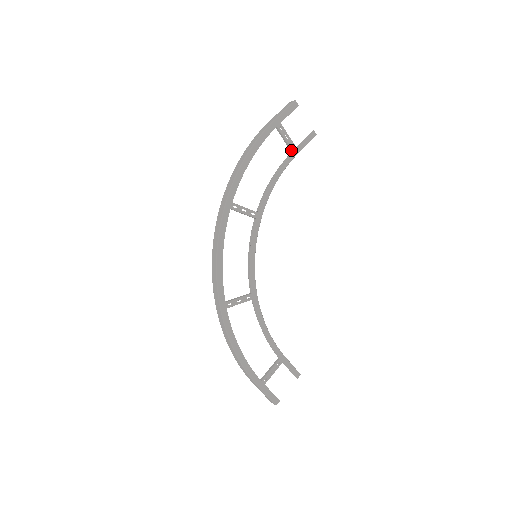
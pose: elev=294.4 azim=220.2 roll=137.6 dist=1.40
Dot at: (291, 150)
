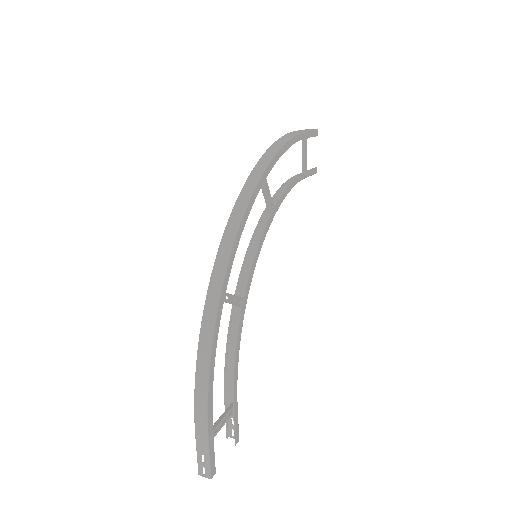
Dot at: (304, 170)
